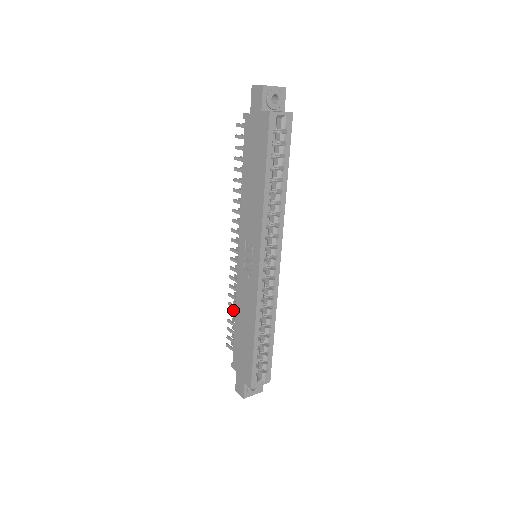
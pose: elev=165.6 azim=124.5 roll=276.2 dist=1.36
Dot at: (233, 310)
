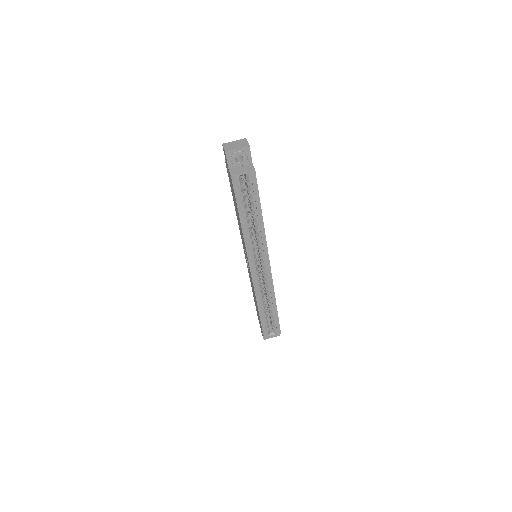
Dot at: occluded
